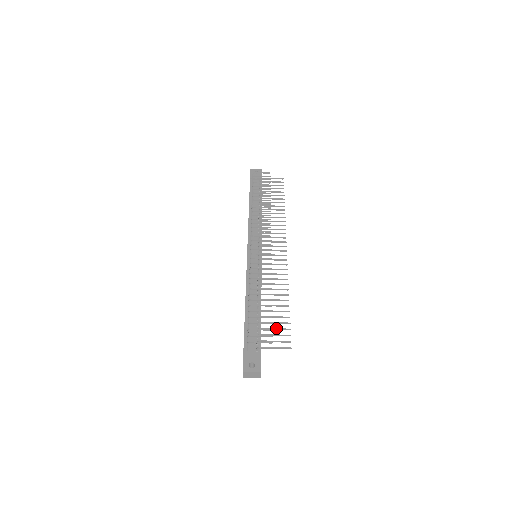
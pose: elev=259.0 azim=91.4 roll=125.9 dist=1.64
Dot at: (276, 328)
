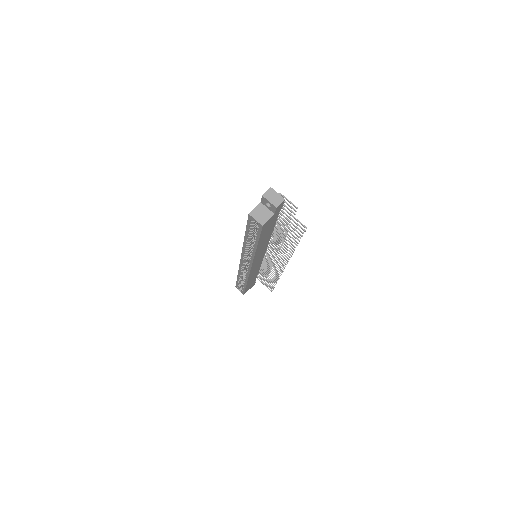
Dot at: occluded
